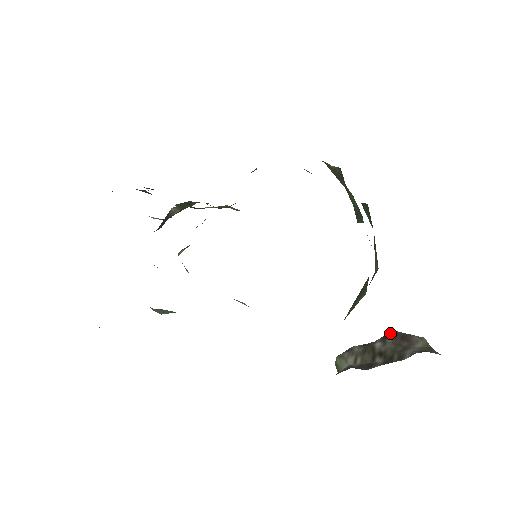
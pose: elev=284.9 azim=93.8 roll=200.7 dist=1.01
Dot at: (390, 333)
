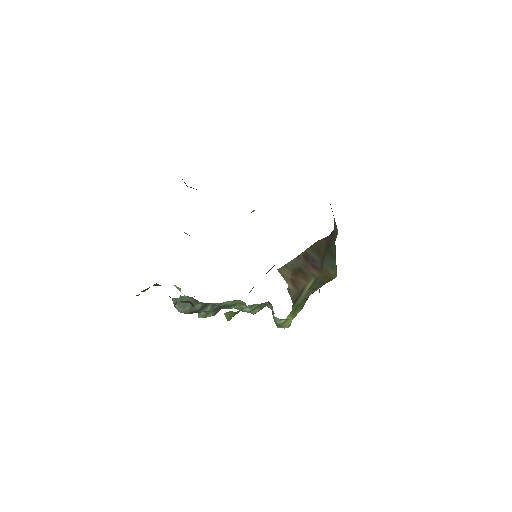
Dot at: occluded
